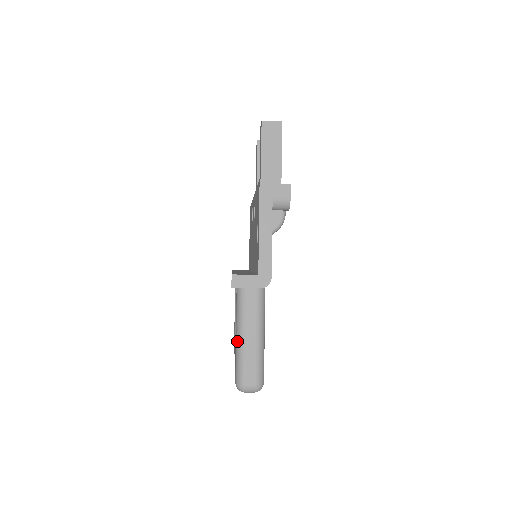
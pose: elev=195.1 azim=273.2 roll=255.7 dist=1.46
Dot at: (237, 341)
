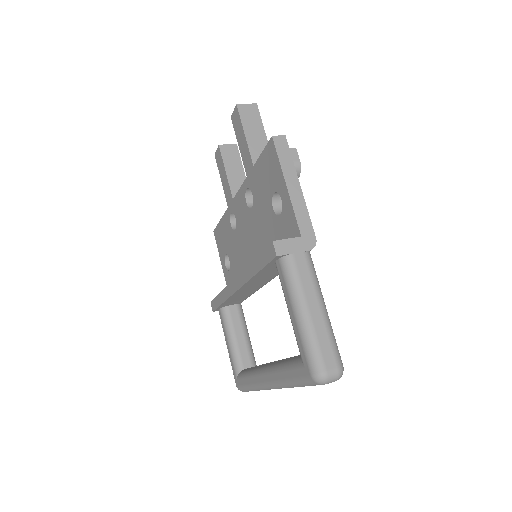
Dot at: (299, 320)
